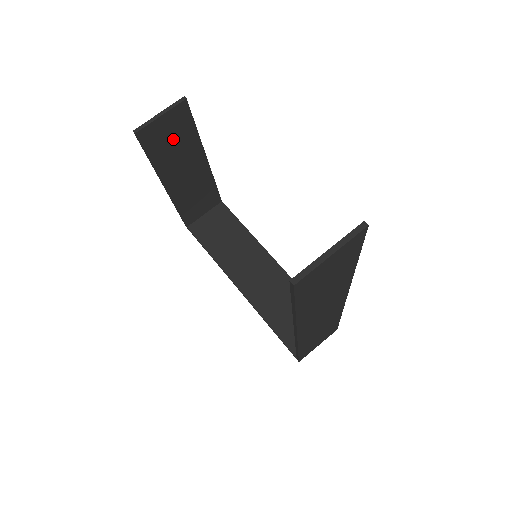
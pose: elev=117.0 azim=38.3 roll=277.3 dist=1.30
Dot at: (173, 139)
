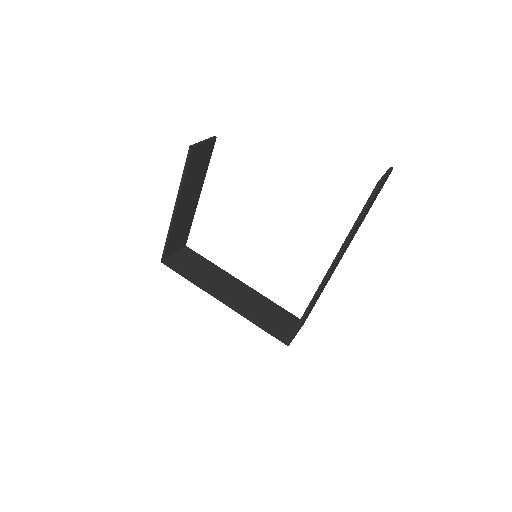
Dot at: (199, 166)
